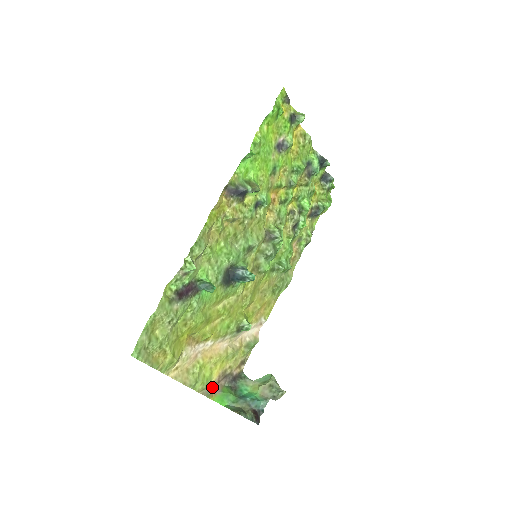
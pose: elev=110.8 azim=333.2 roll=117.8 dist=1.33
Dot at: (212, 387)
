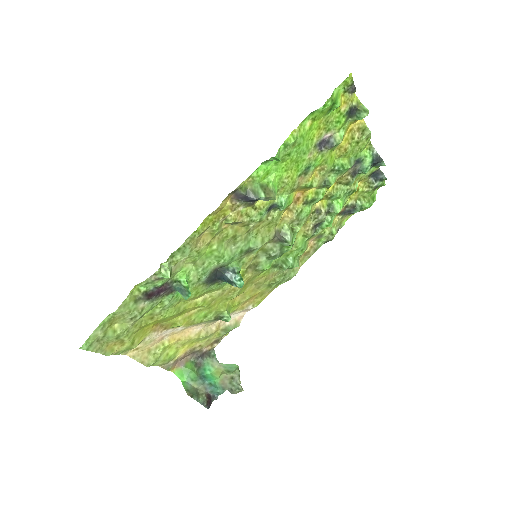
Dot at: (175, 361)
